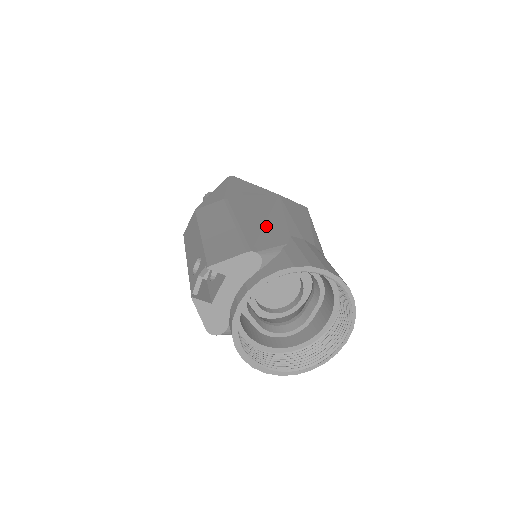
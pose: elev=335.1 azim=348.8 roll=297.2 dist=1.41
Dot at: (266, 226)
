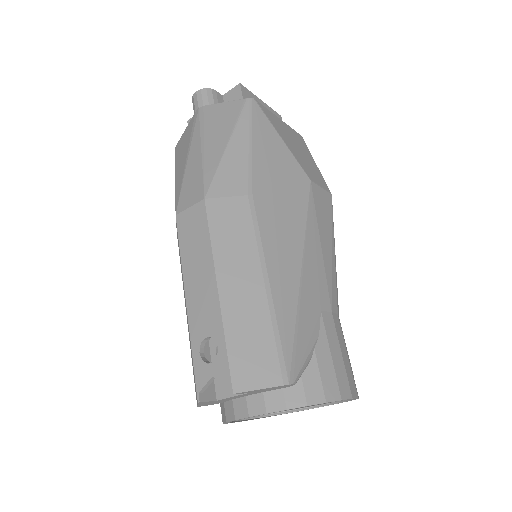
Dot at: (301, 298)
